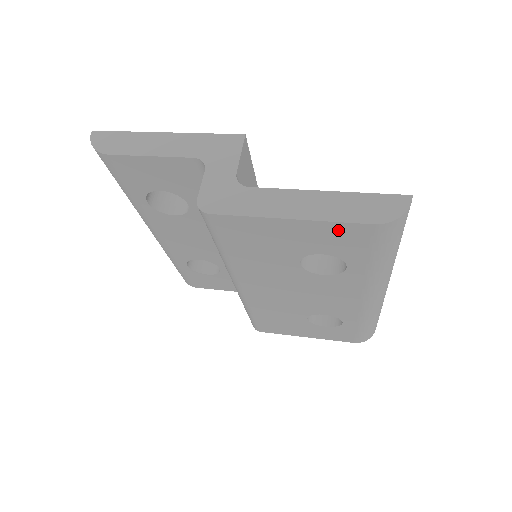
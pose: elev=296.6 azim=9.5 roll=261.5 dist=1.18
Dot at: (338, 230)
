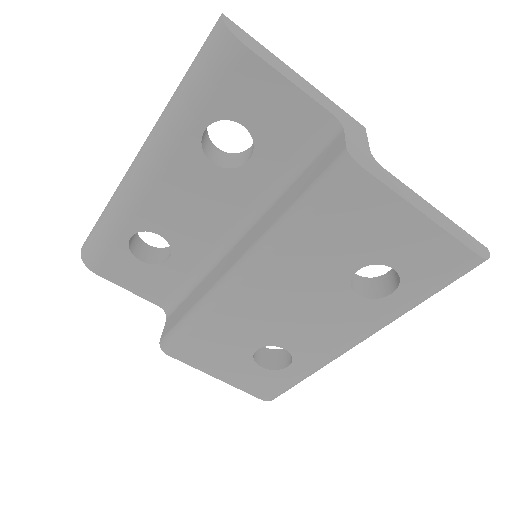
Dot at: (443, 247)
